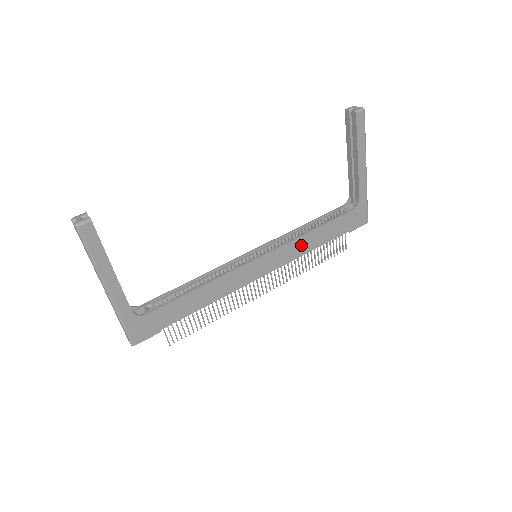
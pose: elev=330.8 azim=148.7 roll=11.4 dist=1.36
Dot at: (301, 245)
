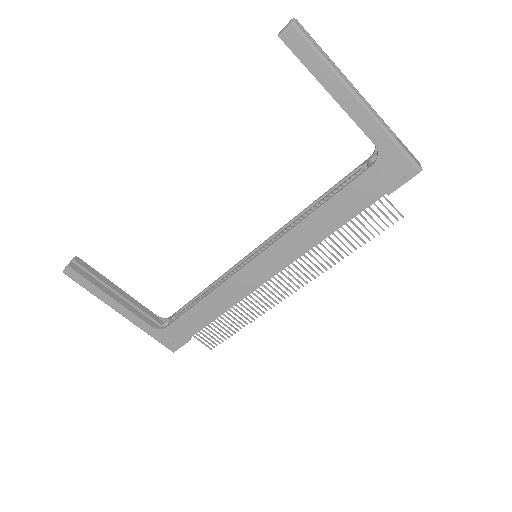
Dot at: (307, 233)
